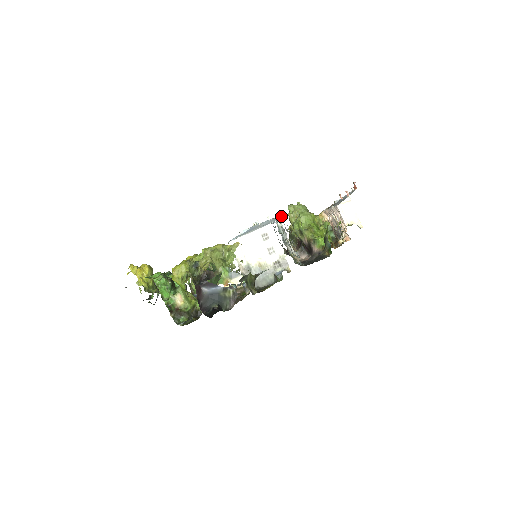
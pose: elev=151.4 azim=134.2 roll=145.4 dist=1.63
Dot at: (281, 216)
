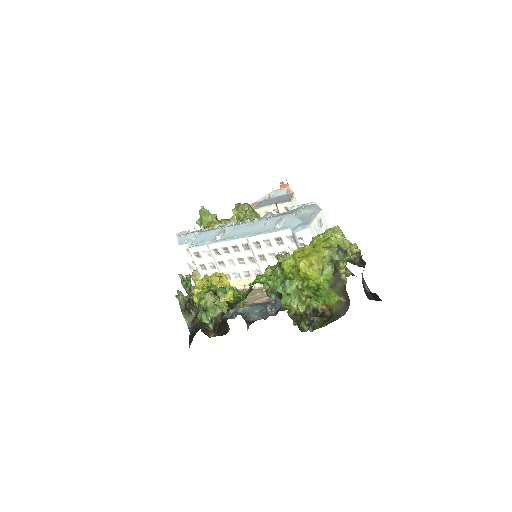
Dot at: (314, 204)
